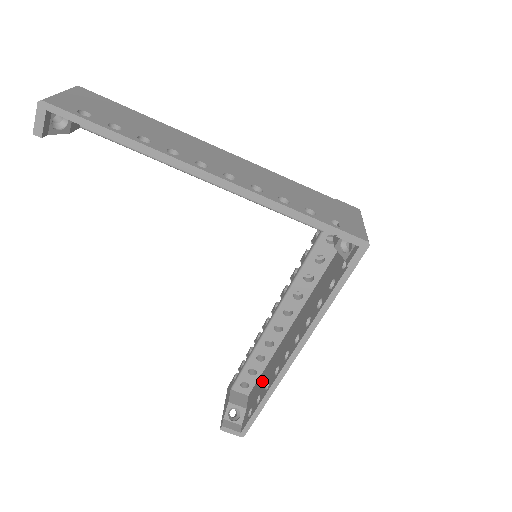
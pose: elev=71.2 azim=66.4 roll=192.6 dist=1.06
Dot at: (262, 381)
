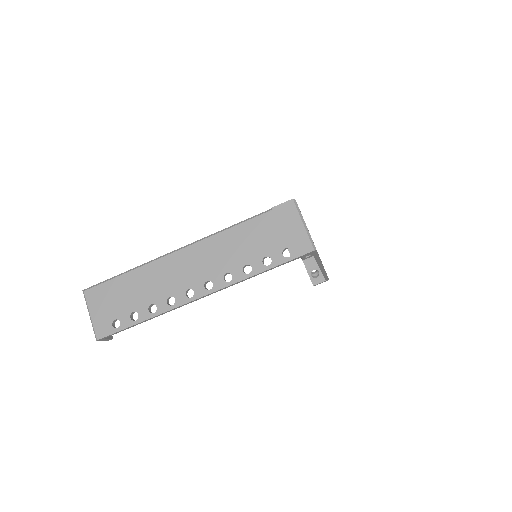
Dot at: occluded
